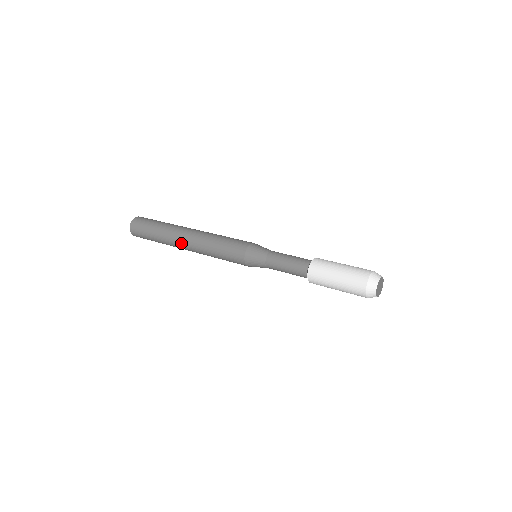
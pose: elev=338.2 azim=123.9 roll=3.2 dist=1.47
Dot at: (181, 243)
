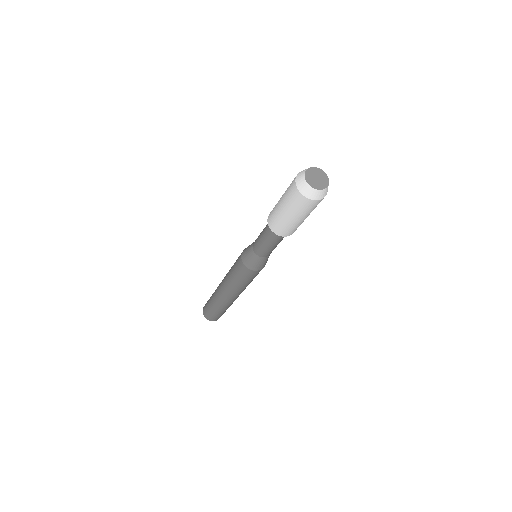
Dot at: (222, 297)
